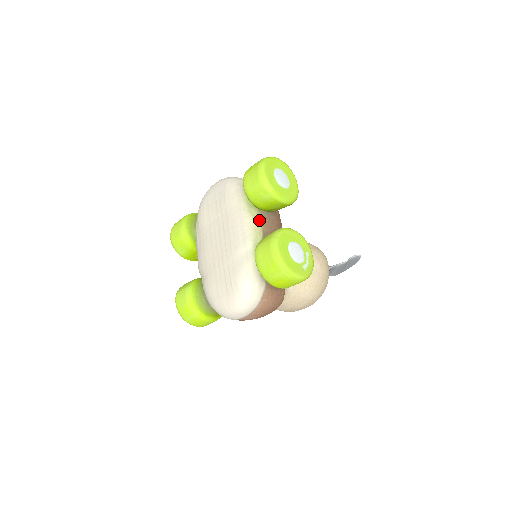
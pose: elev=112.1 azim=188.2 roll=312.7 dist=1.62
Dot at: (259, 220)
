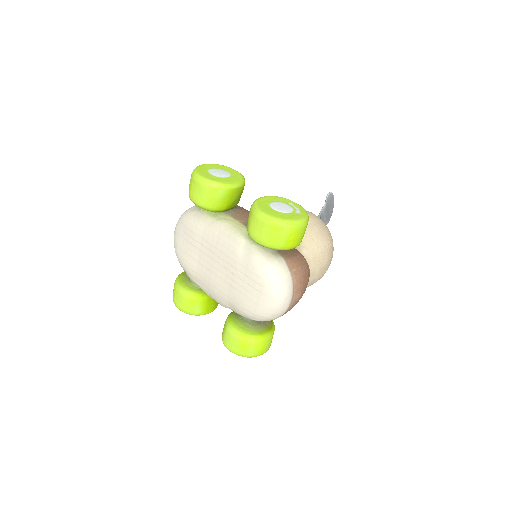
Dot at: (232, 219)
